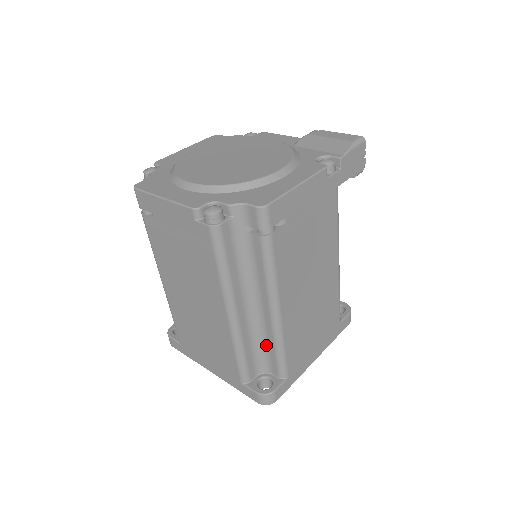
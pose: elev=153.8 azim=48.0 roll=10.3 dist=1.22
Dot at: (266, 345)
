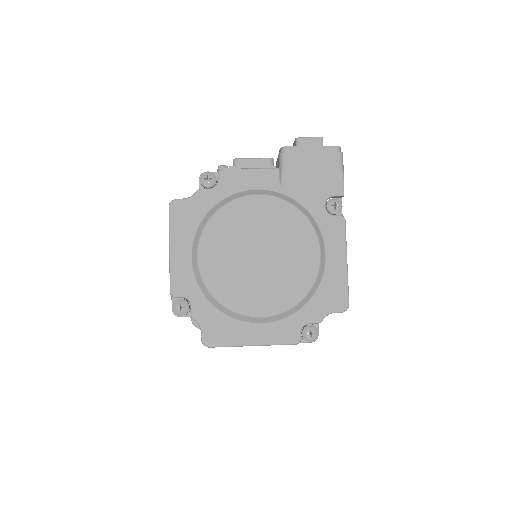
Dot at: occluded
